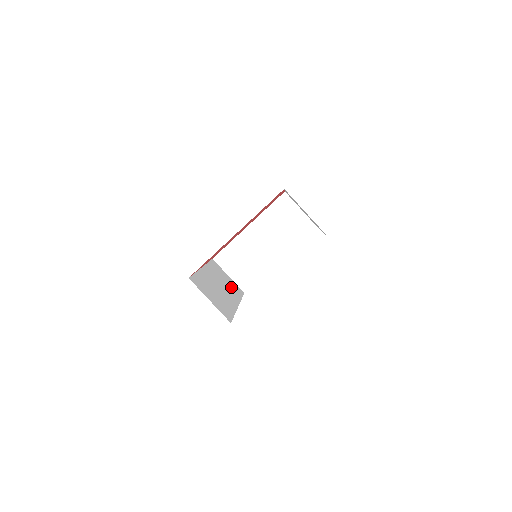
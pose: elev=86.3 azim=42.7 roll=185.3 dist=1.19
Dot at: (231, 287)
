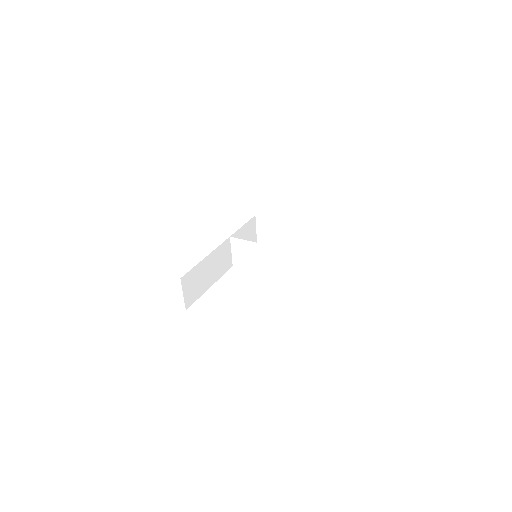
Dot at: (222, 266)
